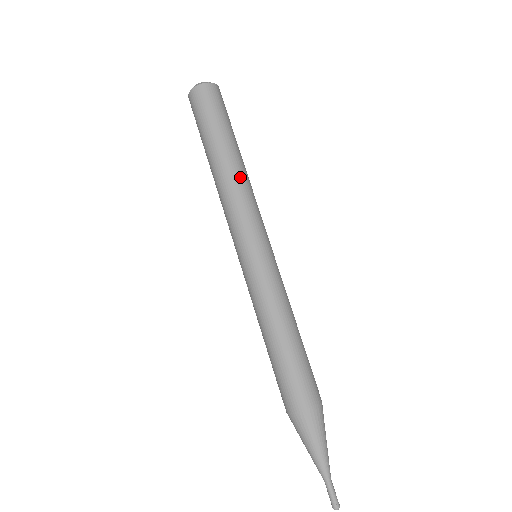
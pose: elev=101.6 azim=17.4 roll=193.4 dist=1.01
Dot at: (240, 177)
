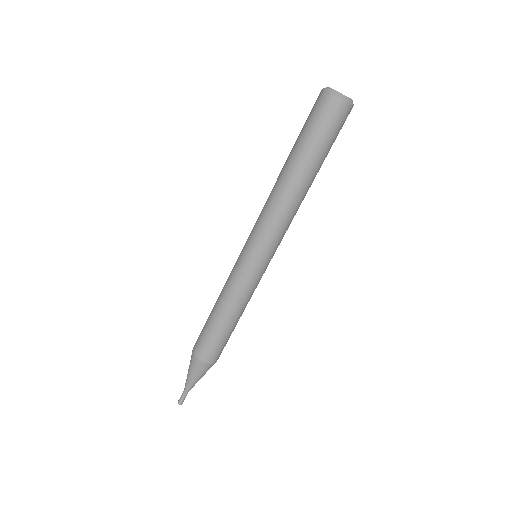
Dot at: (297, 204)
